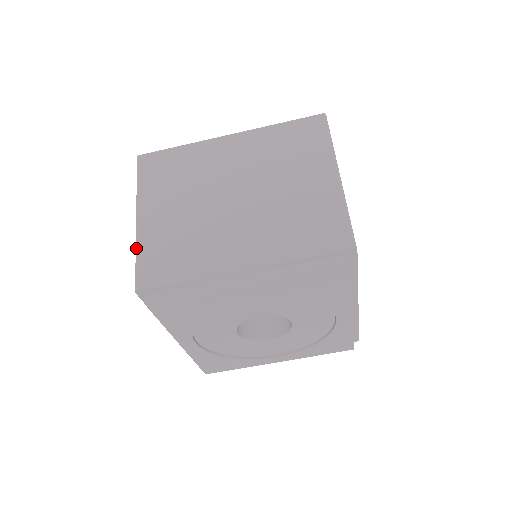
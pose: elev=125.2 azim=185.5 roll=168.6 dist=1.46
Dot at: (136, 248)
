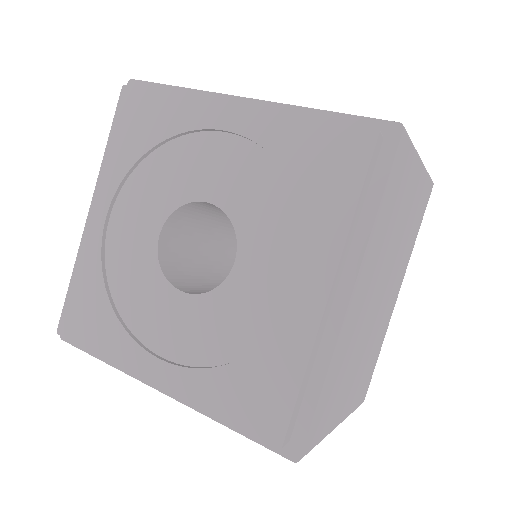
Dot at: occluded
